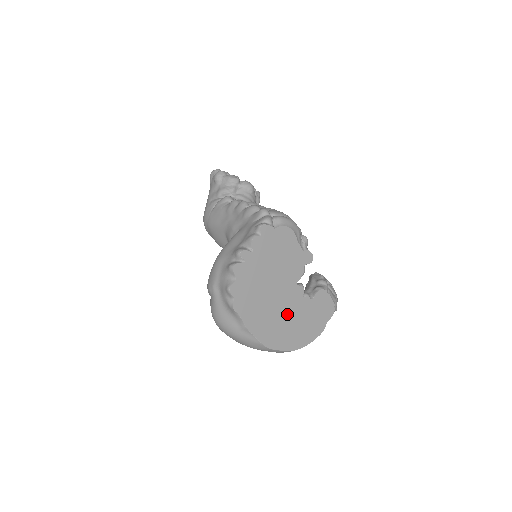
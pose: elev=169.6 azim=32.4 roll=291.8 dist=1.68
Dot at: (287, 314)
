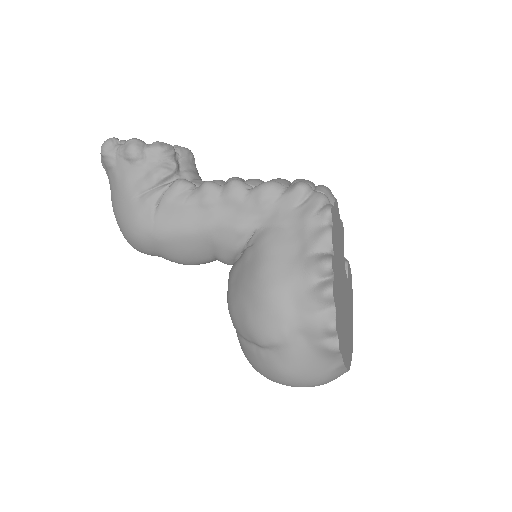
Dot at: (347, 315)
